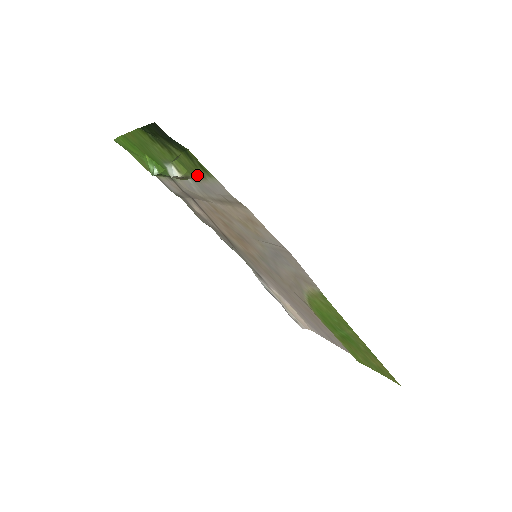
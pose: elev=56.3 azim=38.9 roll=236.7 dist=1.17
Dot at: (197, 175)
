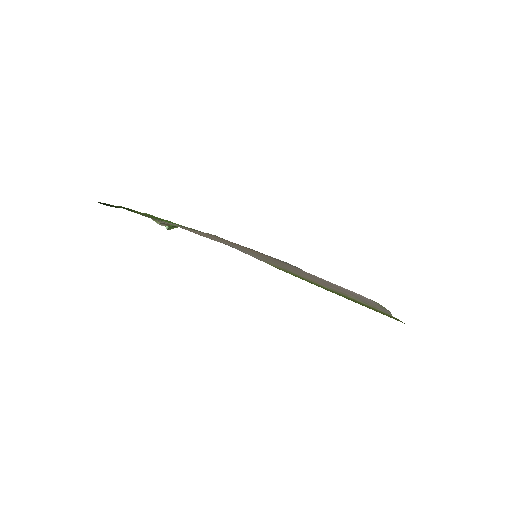
Dot at: occluded
